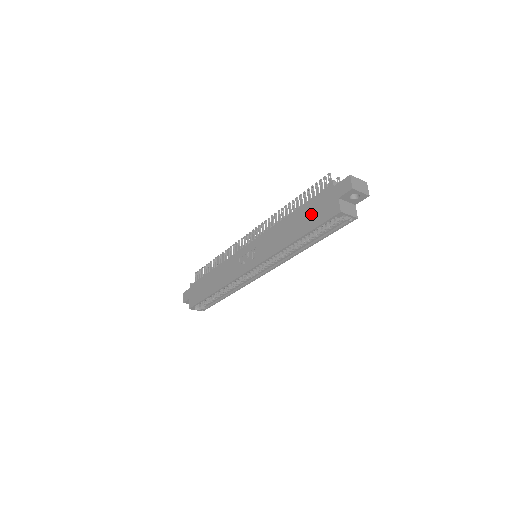
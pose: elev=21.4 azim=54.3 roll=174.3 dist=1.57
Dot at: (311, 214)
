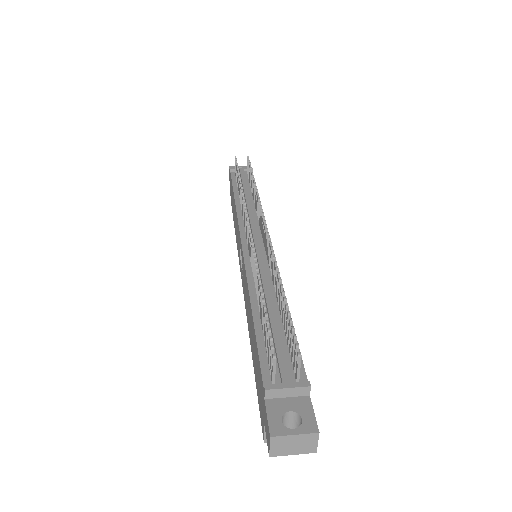
Dot at: (256, 367)
